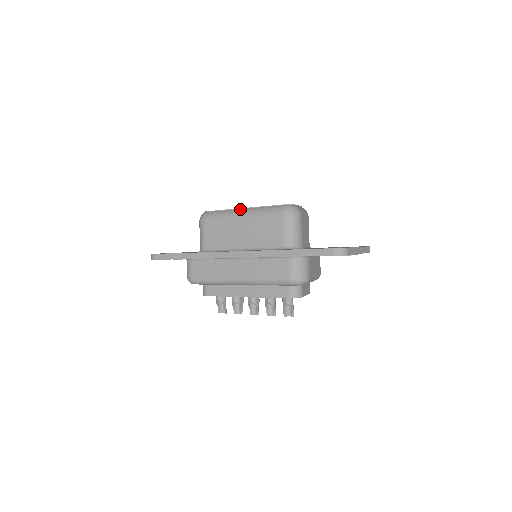
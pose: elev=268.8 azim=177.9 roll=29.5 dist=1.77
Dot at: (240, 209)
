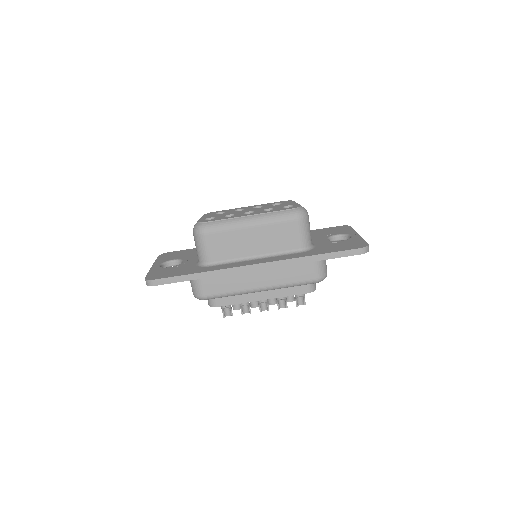
Dot at: (246, 217)
